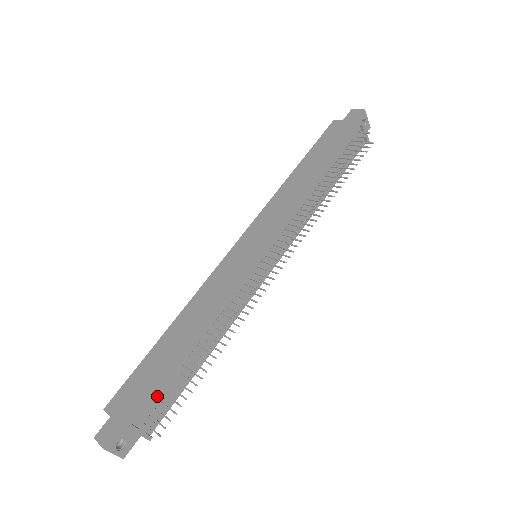
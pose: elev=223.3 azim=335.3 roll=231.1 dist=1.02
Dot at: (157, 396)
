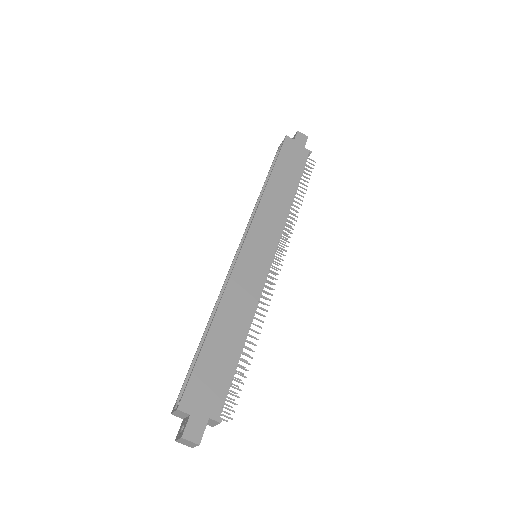
Dot at: (227, 389)
